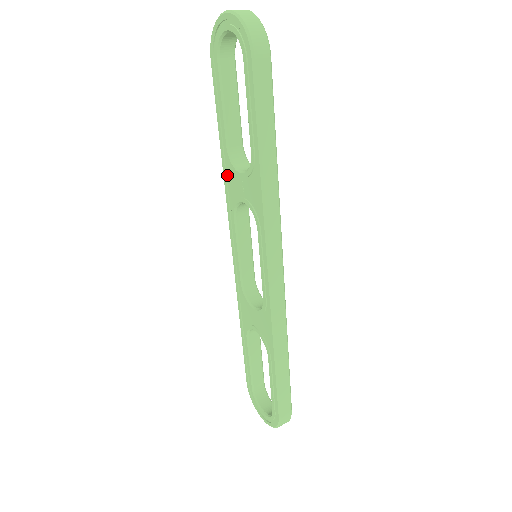
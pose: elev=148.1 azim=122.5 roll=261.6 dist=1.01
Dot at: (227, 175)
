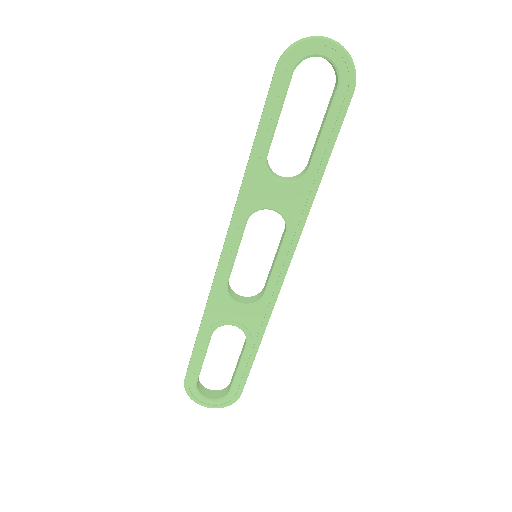
Dot at: (251, 181)
